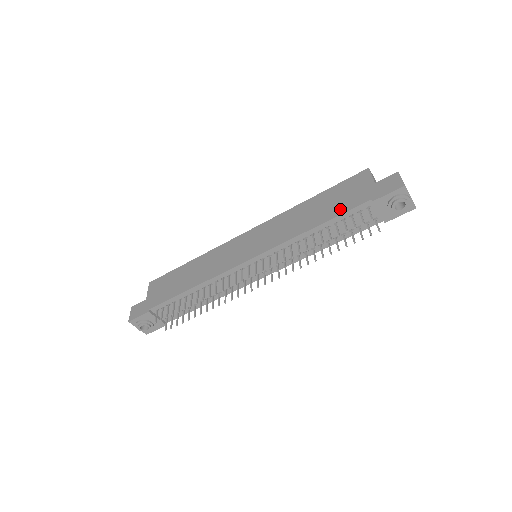
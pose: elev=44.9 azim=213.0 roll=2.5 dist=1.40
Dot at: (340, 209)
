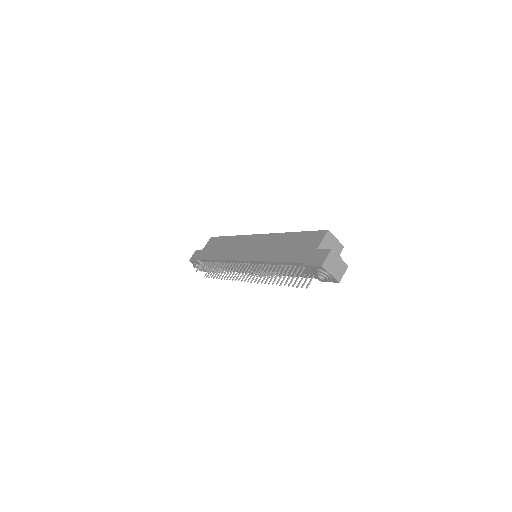
Dot at: (290, 257)
